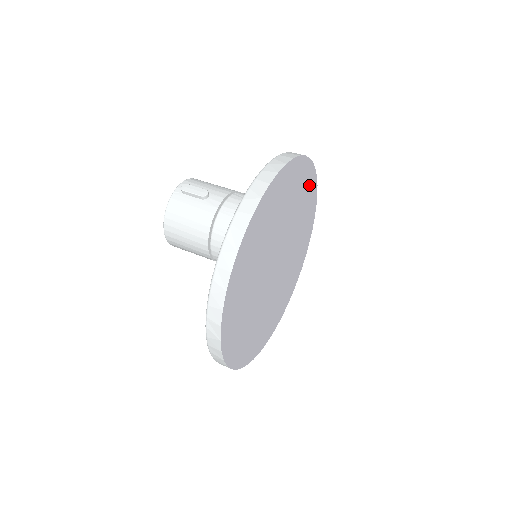
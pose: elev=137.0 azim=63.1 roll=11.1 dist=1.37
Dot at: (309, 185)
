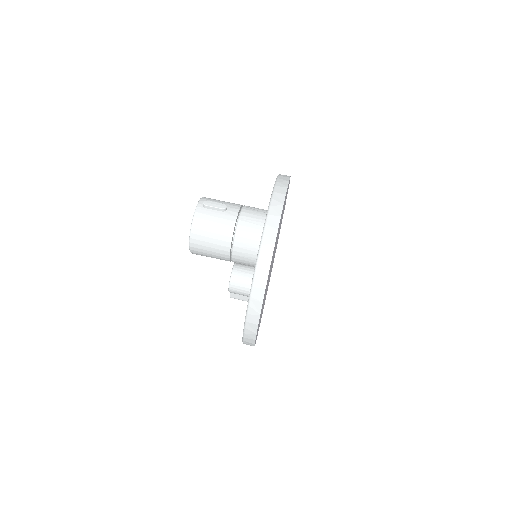
Dot at: occluded
